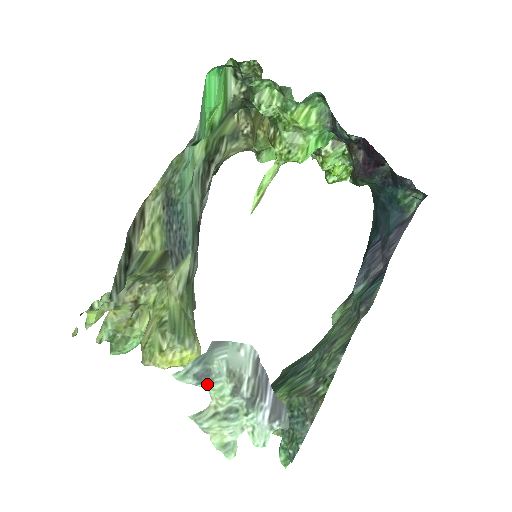
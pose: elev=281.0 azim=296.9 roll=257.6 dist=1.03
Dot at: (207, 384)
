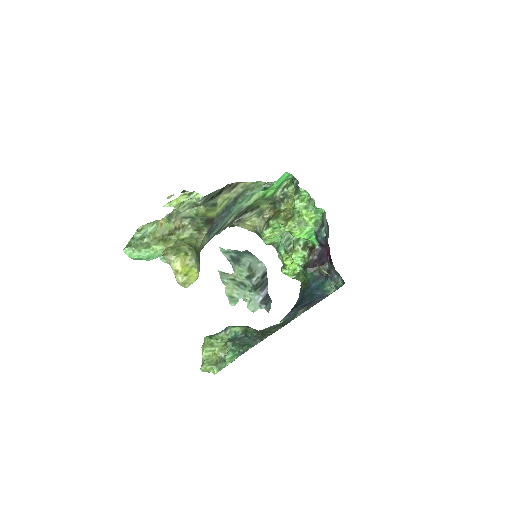
Dot at: (236, 264)
